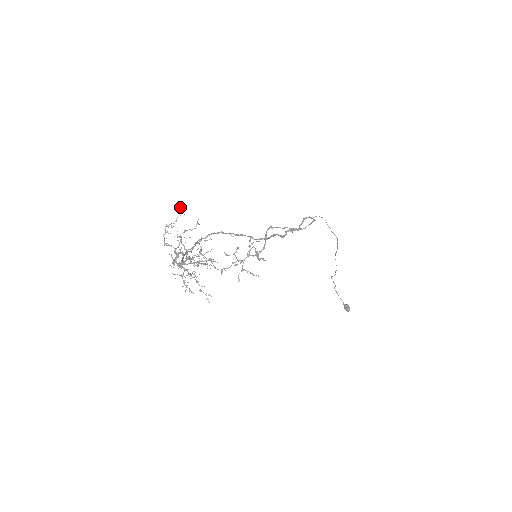
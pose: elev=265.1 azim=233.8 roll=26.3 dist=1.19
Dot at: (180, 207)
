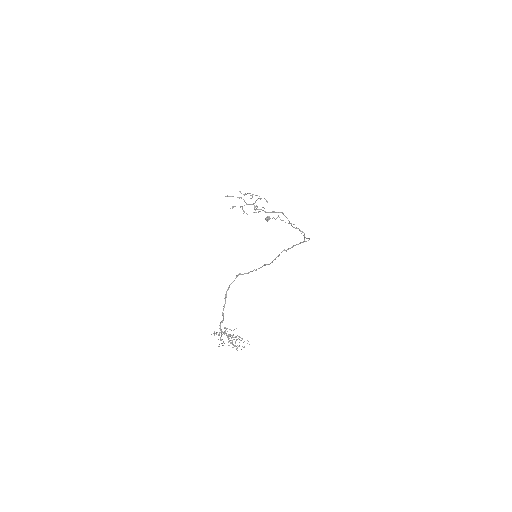
Dot at: occluded
